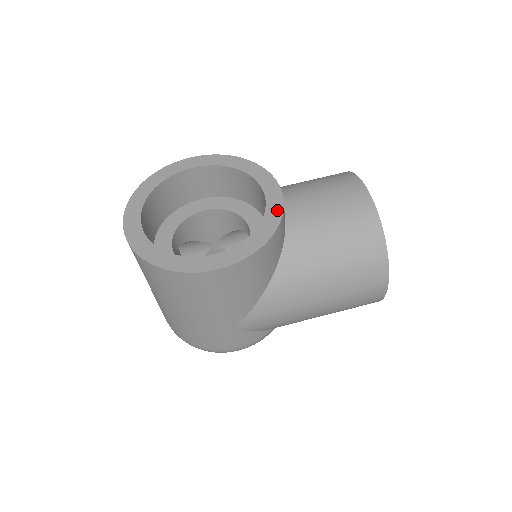
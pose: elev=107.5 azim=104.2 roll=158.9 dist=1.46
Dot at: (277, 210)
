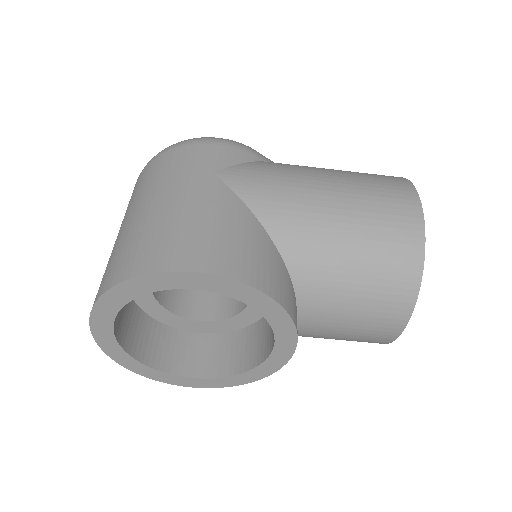
Dot at: (277, 365)
